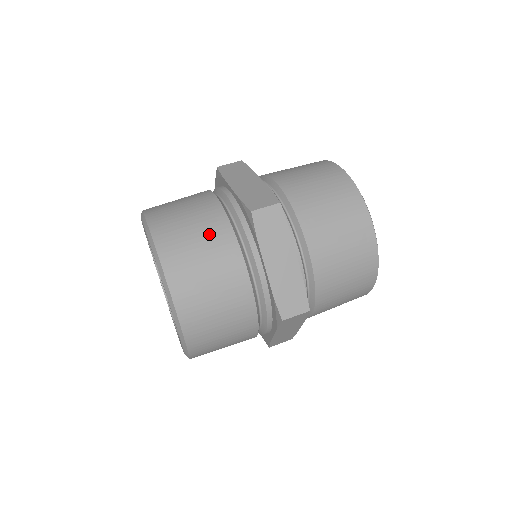
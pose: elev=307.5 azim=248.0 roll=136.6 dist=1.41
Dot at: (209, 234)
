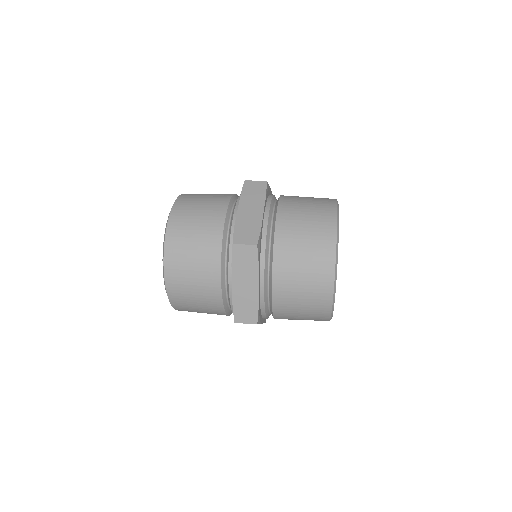
Dot at: (216, 195)
